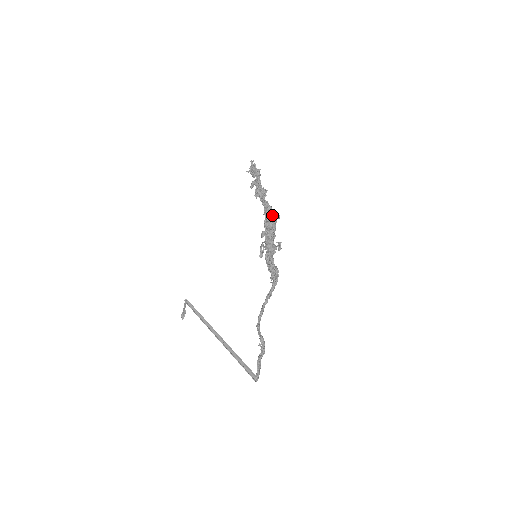
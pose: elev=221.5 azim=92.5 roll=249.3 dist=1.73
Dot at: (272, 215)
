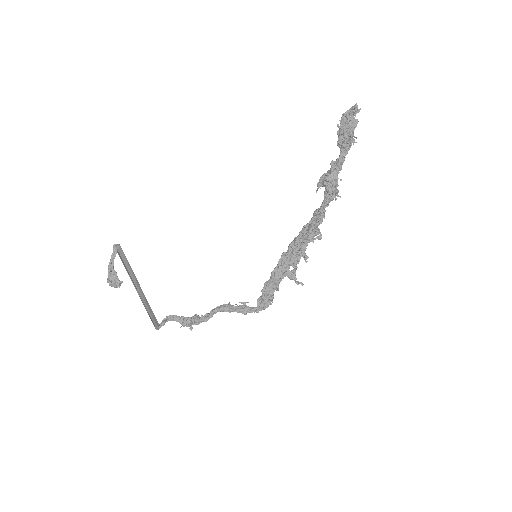
Dot at: (316, 231)
